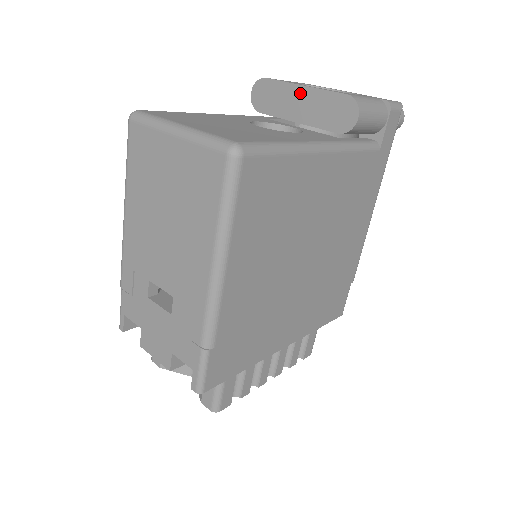
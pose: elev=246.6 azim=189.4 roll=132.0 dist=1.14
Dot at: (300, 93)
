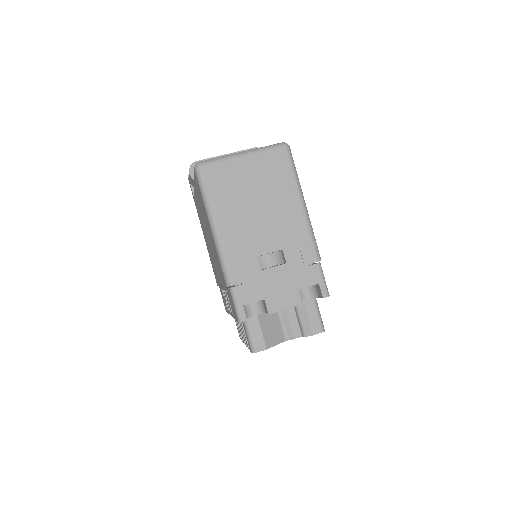
Dot at: occluded
